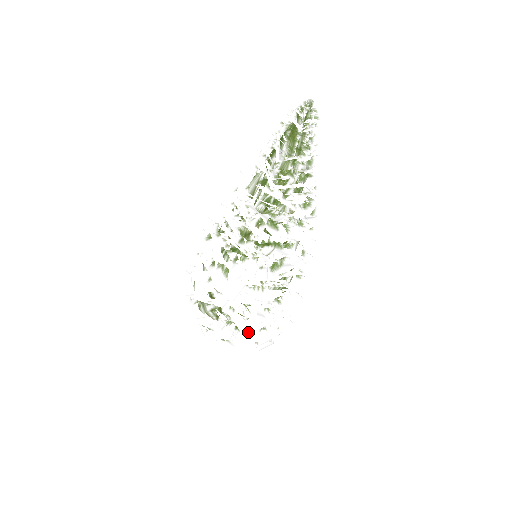
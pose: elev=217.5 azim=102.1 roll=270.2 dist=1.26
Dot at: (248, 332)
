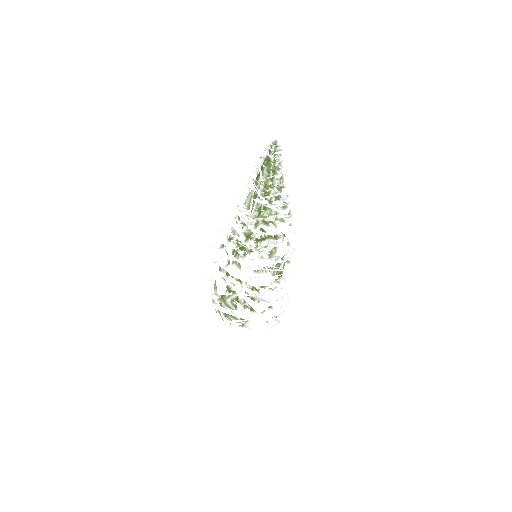
Dot at: (260, 310)
